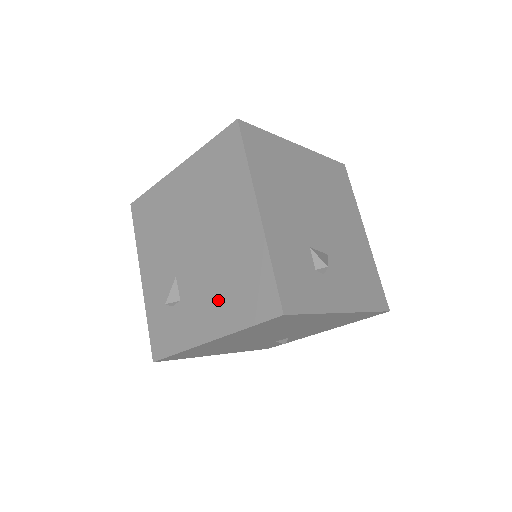
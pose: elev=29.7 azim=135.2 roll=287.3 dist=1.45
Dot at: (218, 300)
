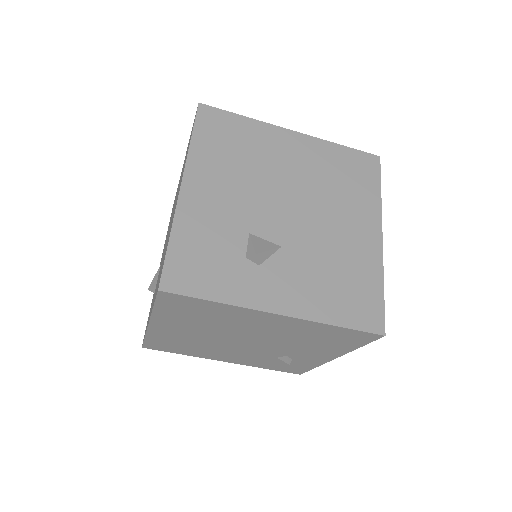
Dot at: occluded
